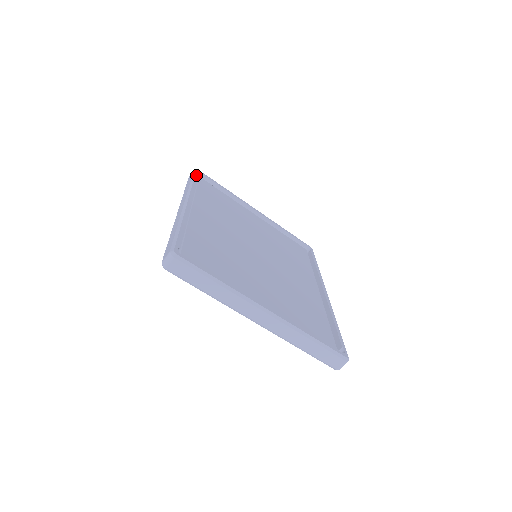
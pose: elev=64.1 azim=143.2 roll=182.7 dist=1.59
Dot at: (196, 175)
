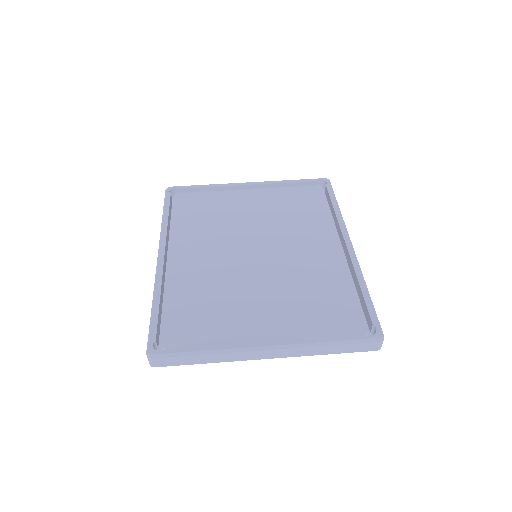
Dot at: (167, 199)
